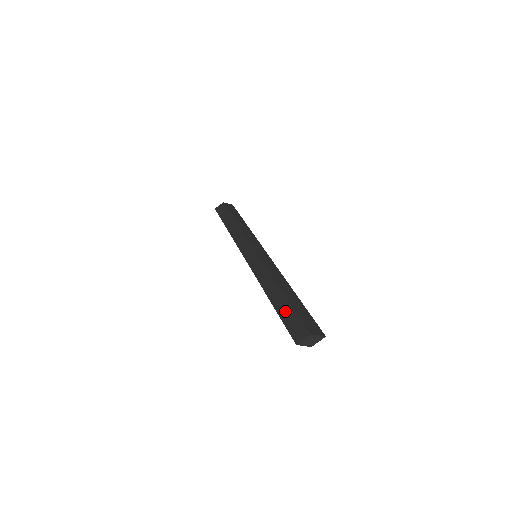
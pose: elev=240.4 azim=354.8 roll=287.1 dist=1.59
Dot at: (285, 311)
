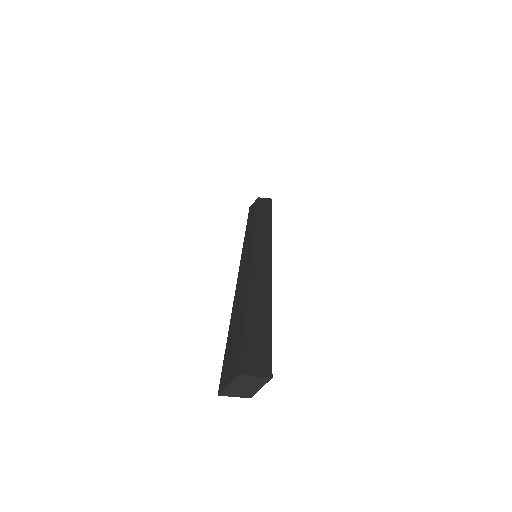
Dot at: (234, 334)
